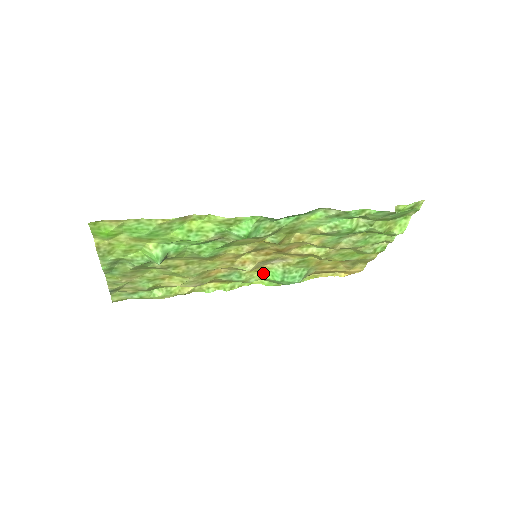
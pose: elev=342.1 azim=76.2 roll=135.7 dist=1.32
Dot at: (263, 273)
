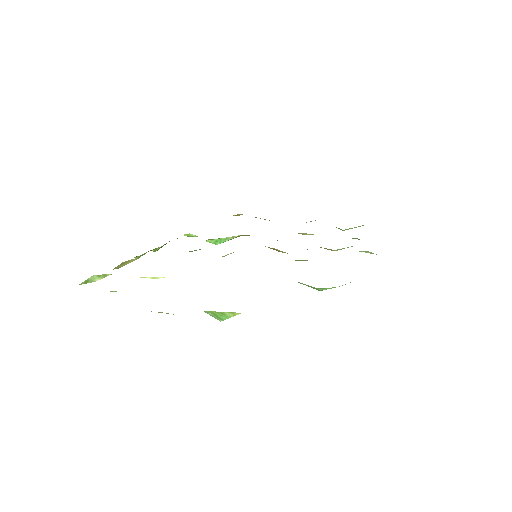
Dot at: (211, 239)
